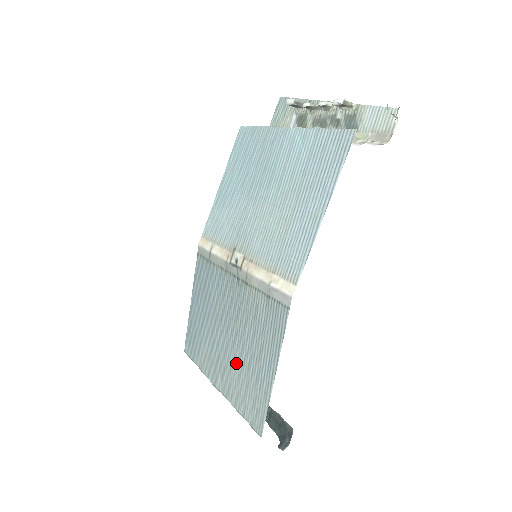
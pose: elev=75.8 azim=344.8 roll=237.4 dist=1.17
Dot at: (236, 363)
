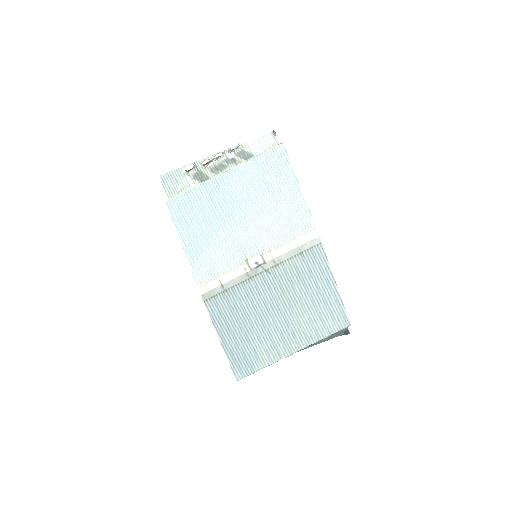
Dot at: (302, 316)
